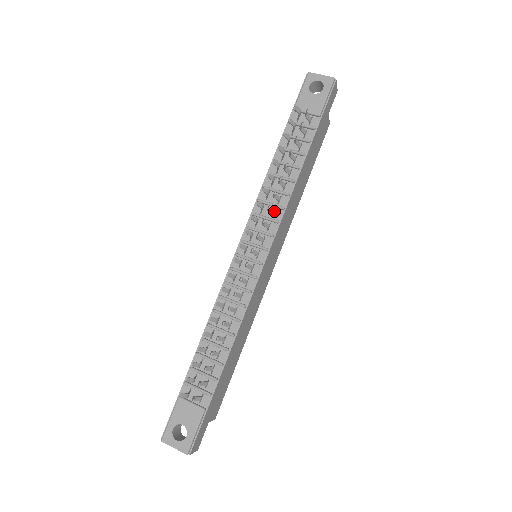
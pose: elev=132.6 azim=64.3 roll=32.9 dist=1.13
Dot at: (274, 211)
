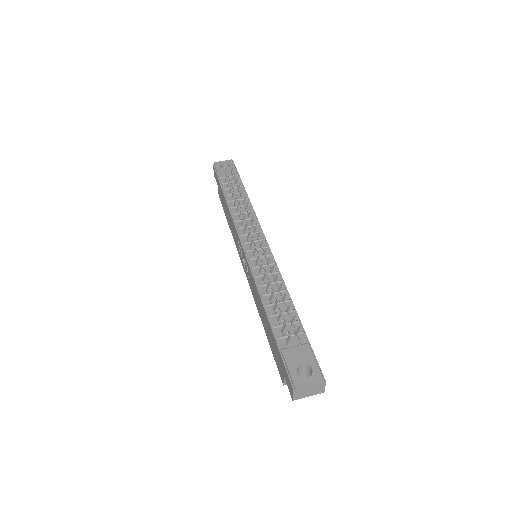
Dot at: occluded
